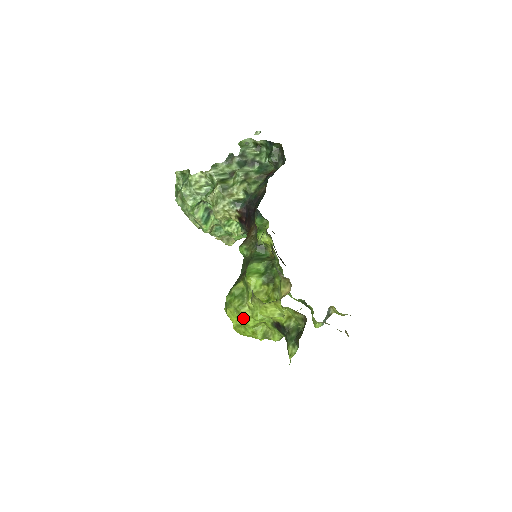
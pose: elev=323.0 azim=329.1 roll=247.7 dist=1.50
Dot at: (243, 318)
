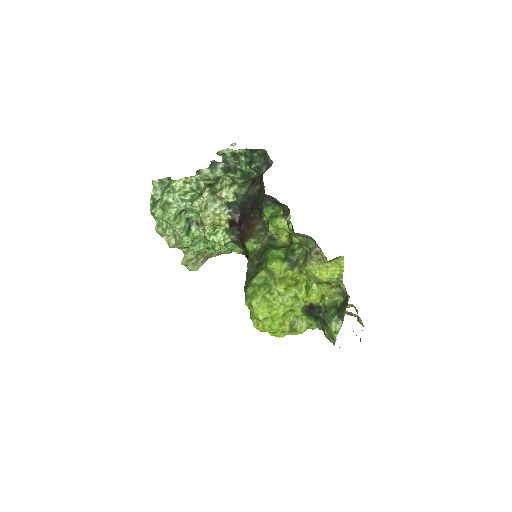
Dot at: (273, 306)
